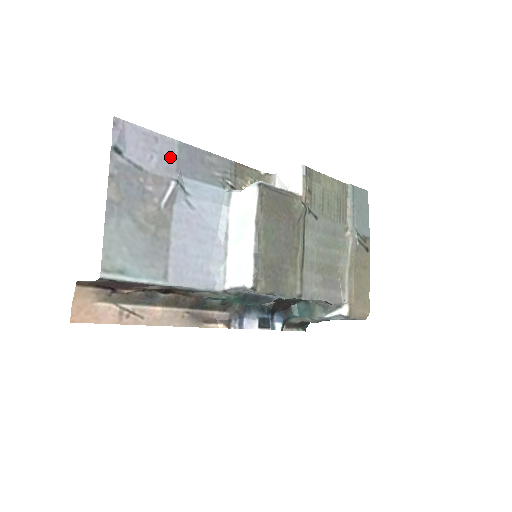
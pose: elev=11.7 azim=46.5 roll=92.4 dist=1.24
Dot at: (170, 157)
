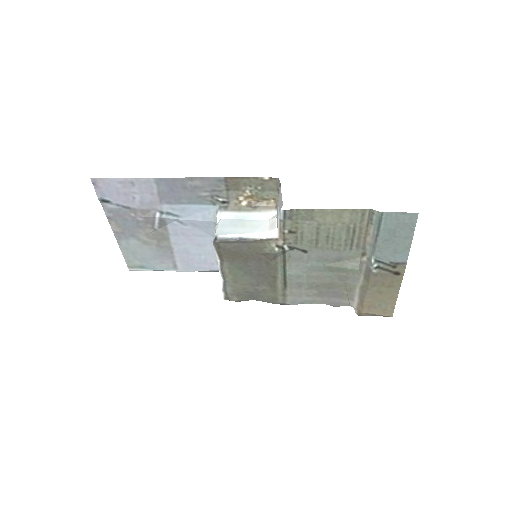
Dot at: (151, 193)
